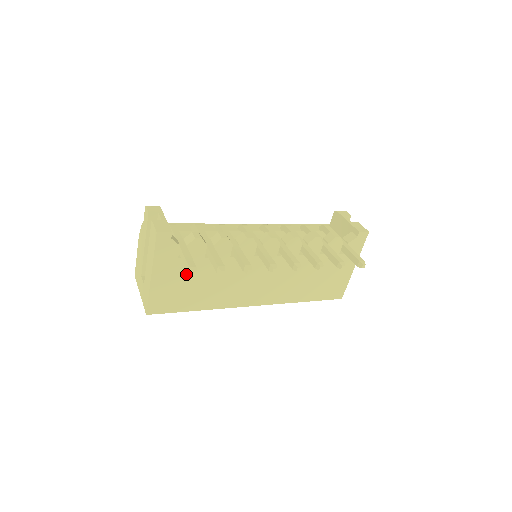
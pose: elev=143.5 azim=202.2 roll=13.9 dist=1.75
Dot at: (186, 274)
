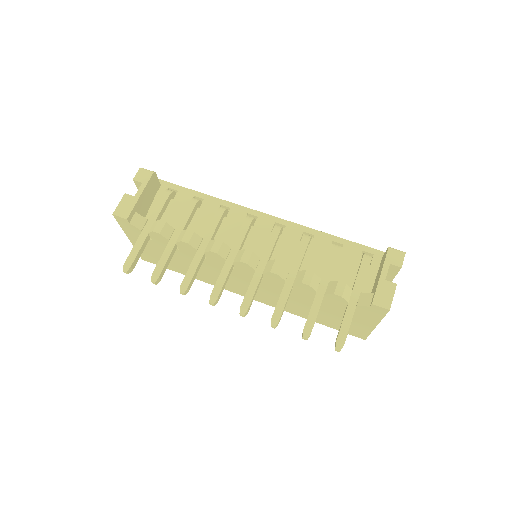
Dot at: (161, 250)
